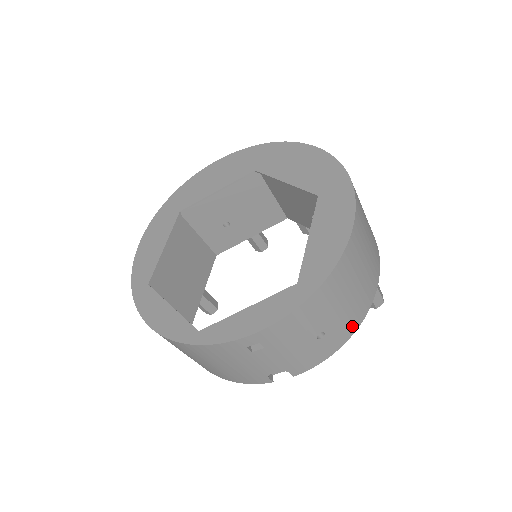
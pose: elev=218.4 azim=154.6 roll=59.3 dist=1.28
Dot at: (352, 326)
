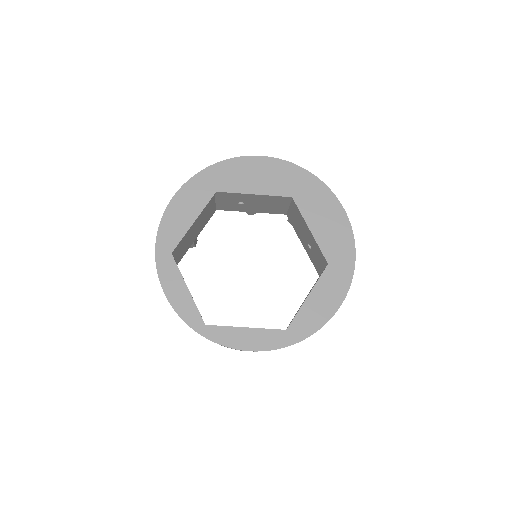
Dot at: occluded
